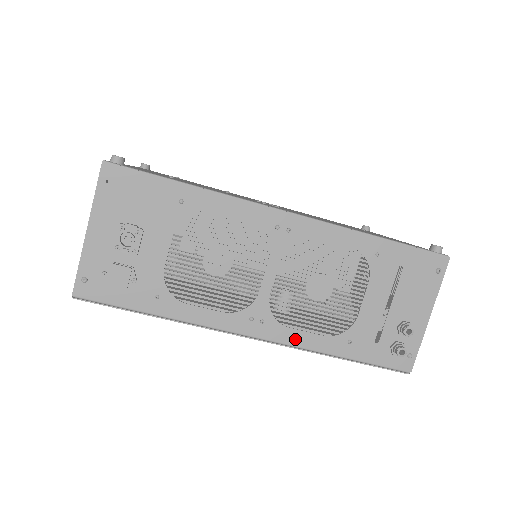
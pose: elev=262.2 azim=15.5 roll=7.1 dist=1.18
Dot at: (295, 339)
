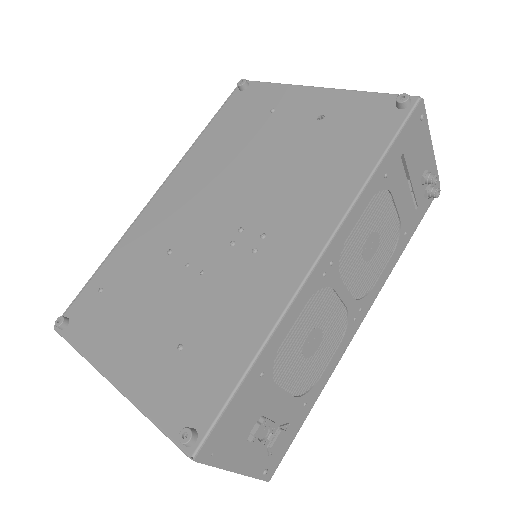
Dot at: (381, 283)
